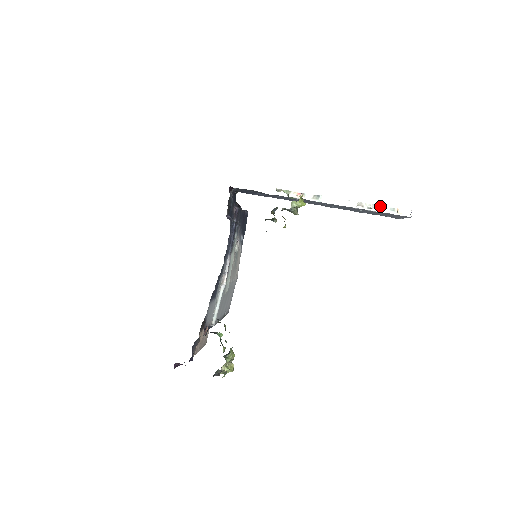
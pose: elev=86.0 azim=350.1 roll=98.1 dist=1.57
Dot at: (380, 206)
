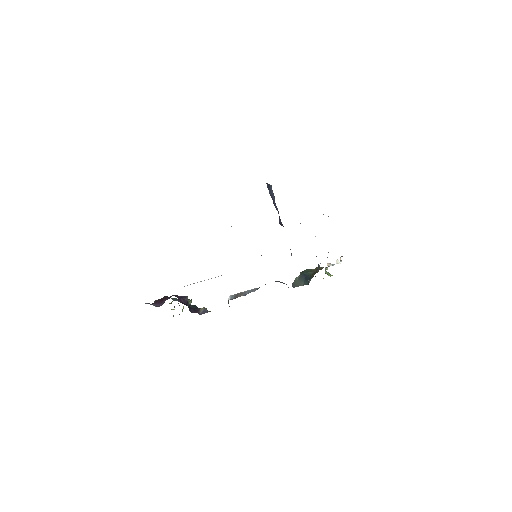
Dot at: occluded
